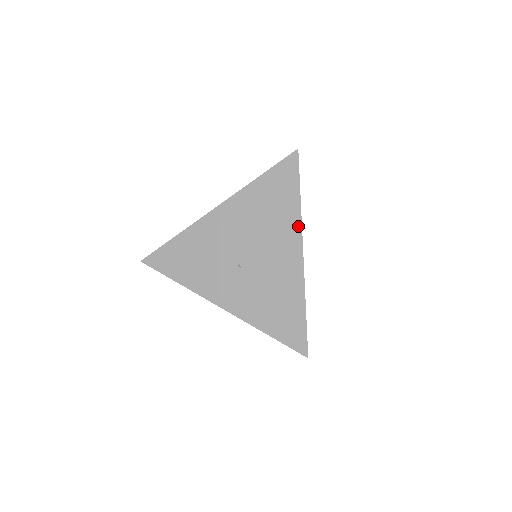
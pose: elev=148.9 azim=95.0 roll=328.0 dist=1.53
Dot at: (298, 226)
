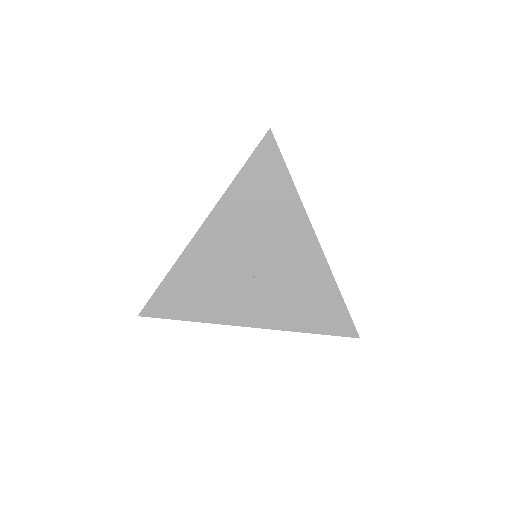
Dot at: (301, 212)
